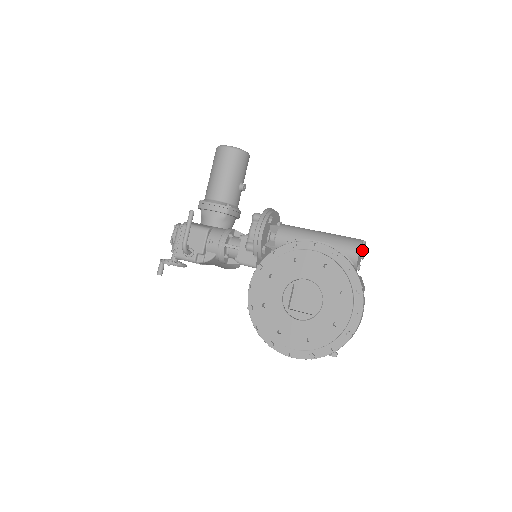
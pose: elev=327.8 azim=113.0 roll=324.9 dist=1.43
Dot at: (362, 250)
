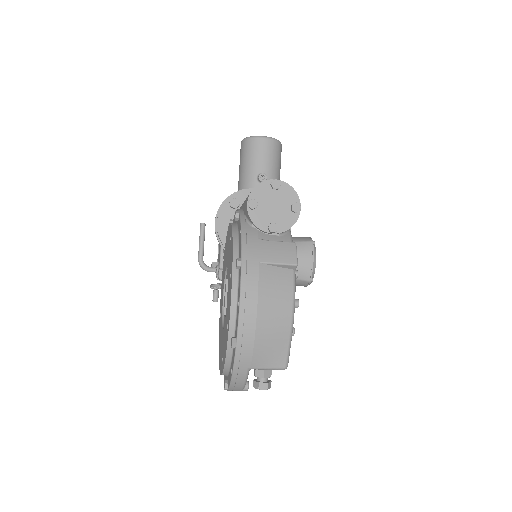
Dot at: (287, 197)
